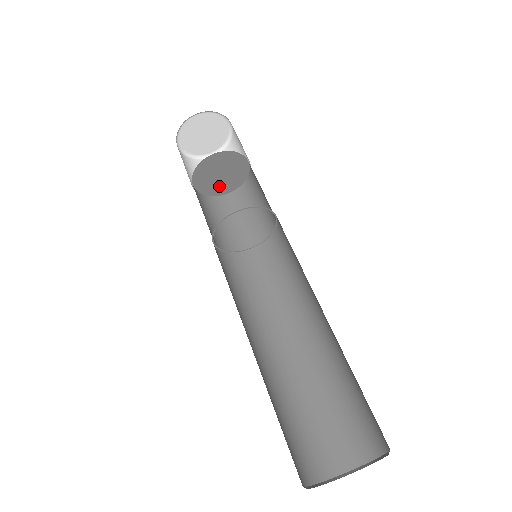
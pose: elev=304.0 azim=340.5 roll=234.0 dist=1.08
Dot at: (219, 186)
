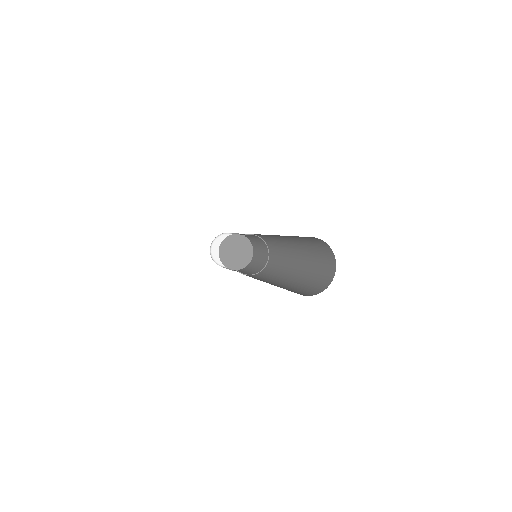
Dot at: (232, 261)
